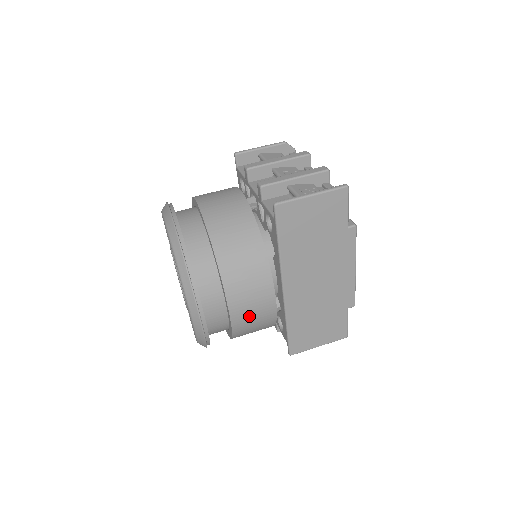
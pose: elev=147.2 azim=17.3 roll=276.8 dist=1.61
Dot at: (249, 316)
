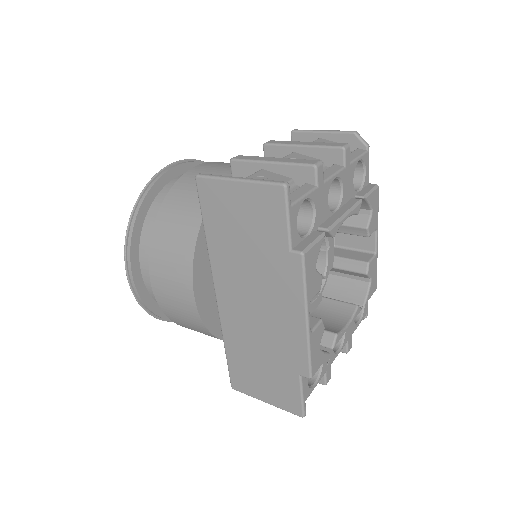
Dot at: (172, 303)
